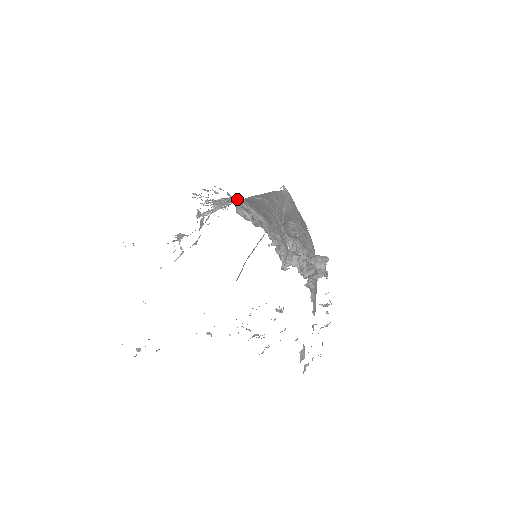
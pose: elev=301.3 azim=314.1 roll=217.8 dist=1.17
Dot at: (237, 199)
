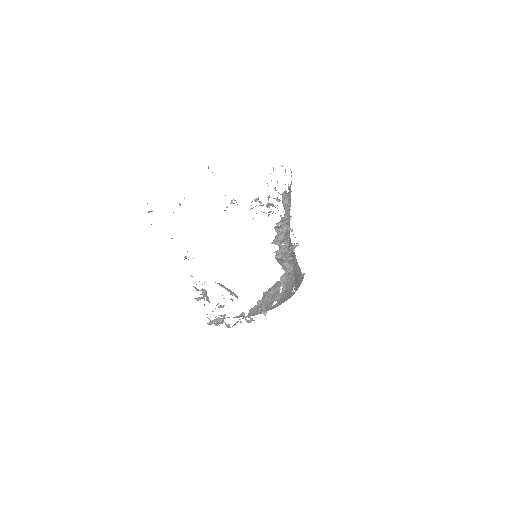
Dot at: occluded
